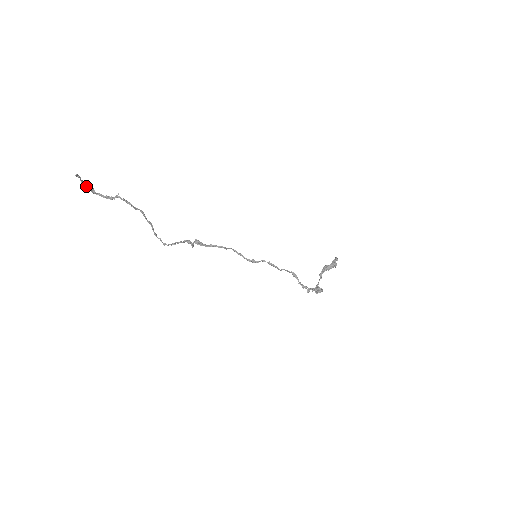
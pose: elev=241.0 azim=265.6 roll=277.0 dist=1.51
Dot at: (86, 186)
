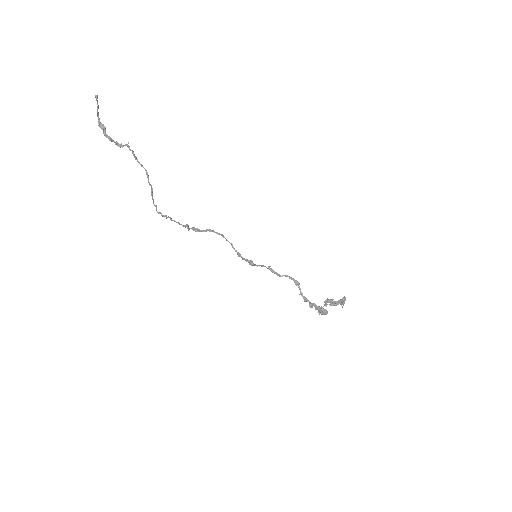
Dot at: (100, 124)
